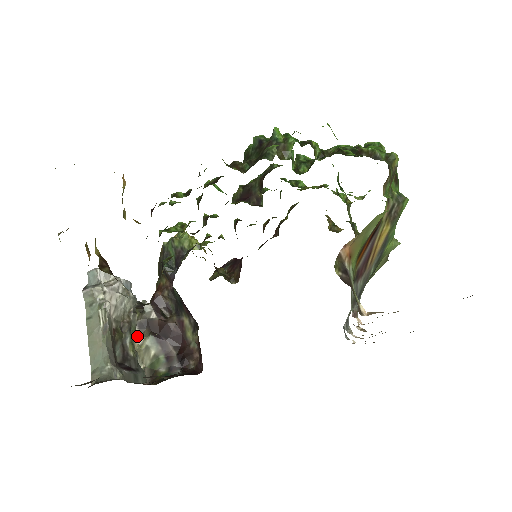
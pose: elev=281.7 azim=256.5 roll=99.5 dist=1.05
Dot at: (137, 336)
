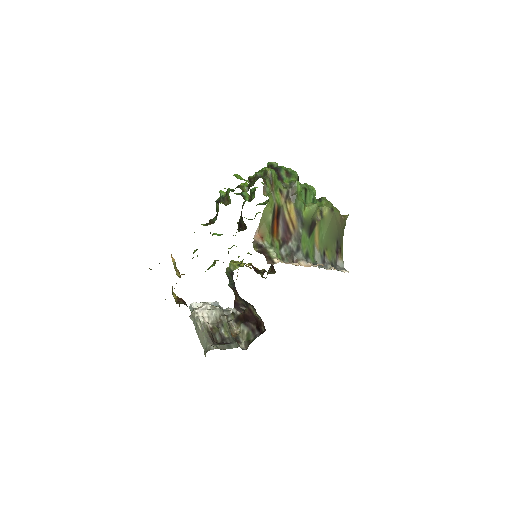
Dot at: (236, 327)
